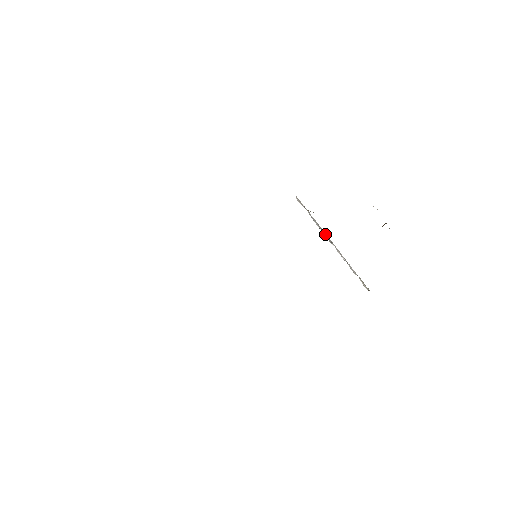
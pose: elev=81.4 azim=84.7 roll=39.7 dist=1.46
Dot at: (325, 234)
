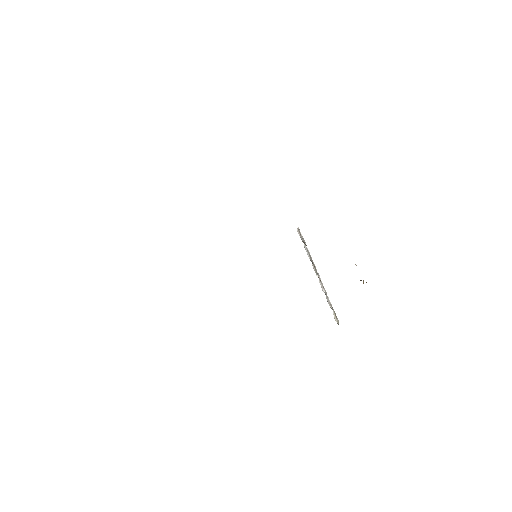
Dot at: (314, 265)
